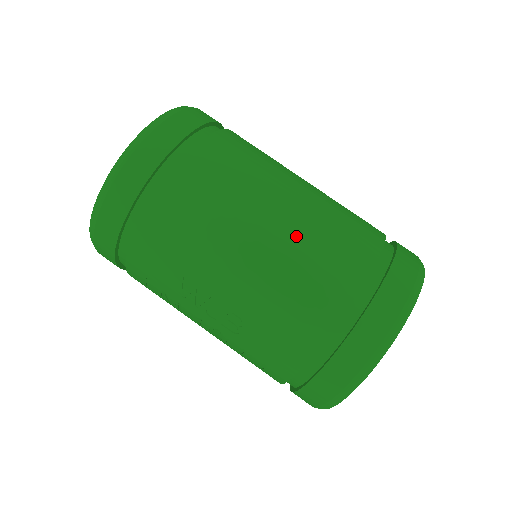
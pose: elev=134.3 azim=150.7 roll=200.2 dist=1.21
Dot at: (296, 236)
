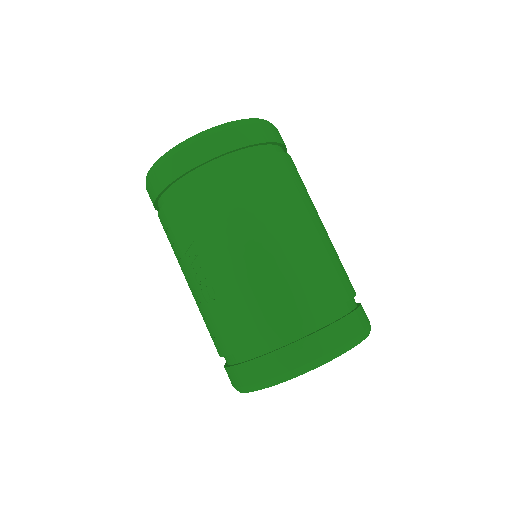
Dot at: (285, 259)
